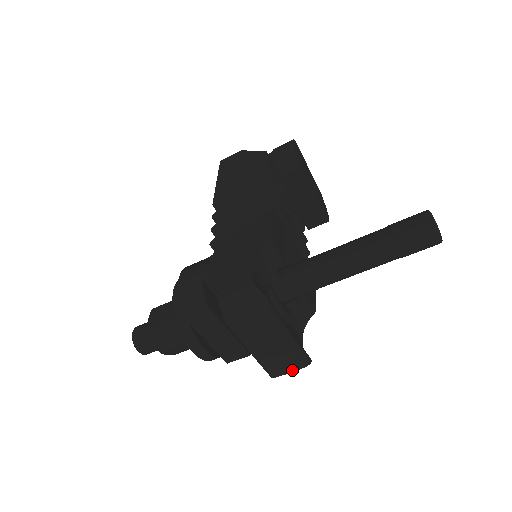
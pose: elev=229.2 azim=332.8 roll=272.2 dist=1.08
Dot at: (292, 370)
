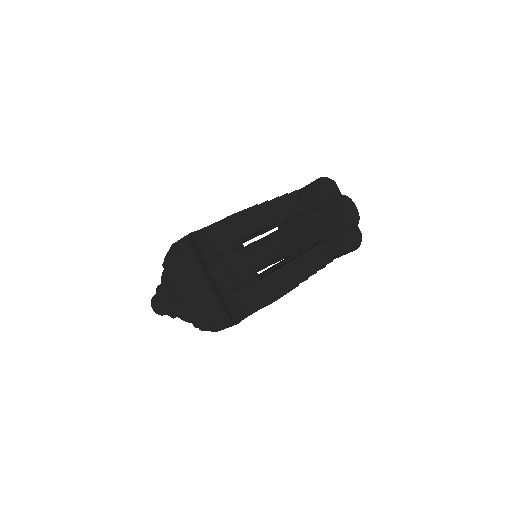
Dot at: (210, 322)
